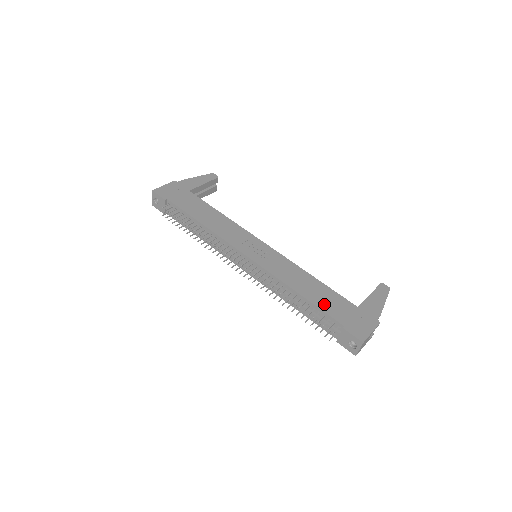
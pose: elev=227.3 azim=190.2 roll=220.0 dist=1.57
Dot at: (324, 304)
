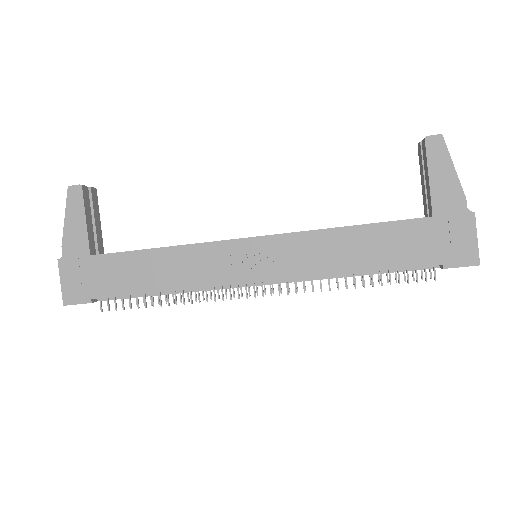
Dot at: (396, 257)
